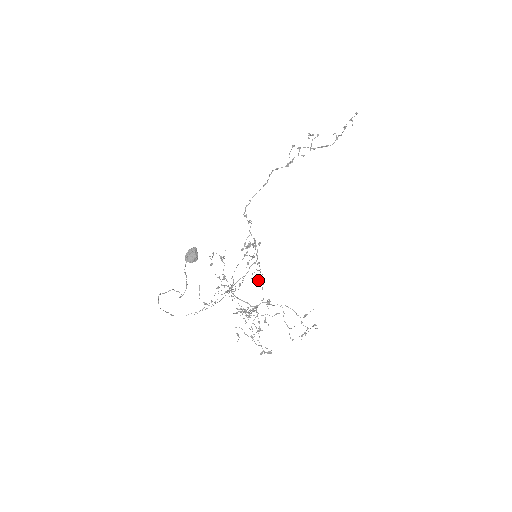
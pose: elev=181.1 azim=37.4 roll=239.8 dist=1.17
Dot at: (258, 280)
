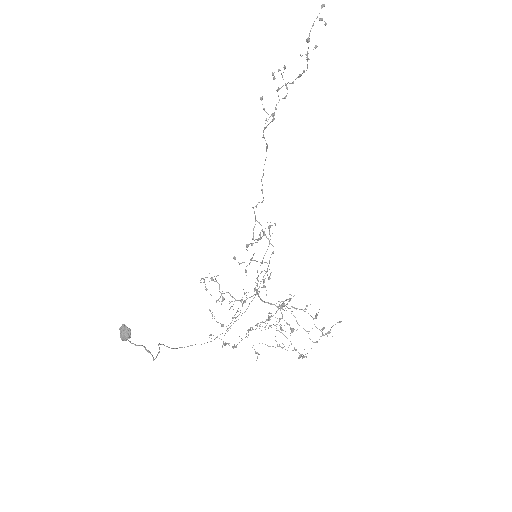
Dot at: occluded
